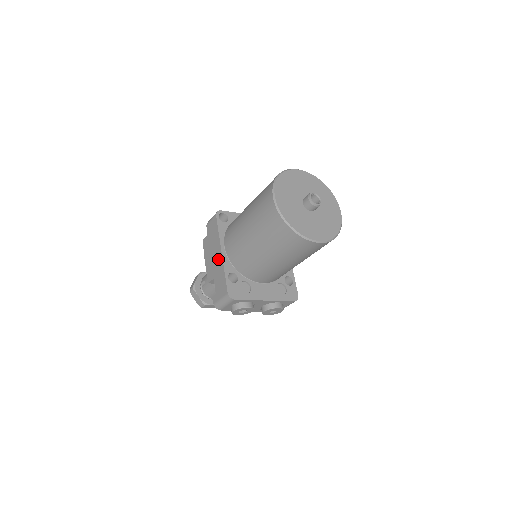
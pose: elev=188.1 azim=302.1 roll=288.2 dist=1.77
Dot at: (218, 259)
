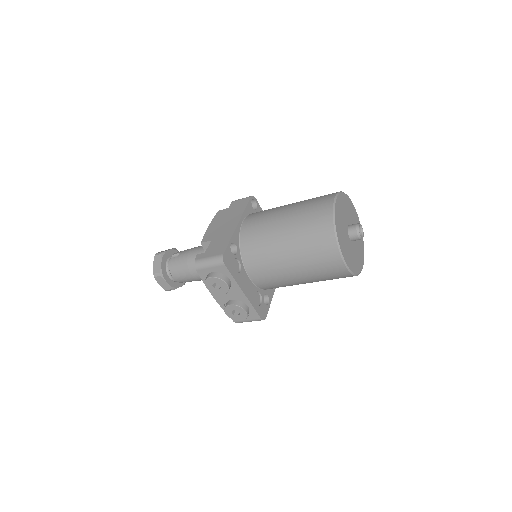
Dot at: (230, 227)
